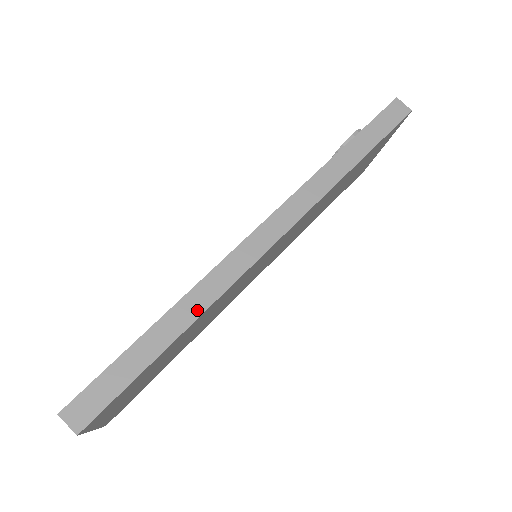
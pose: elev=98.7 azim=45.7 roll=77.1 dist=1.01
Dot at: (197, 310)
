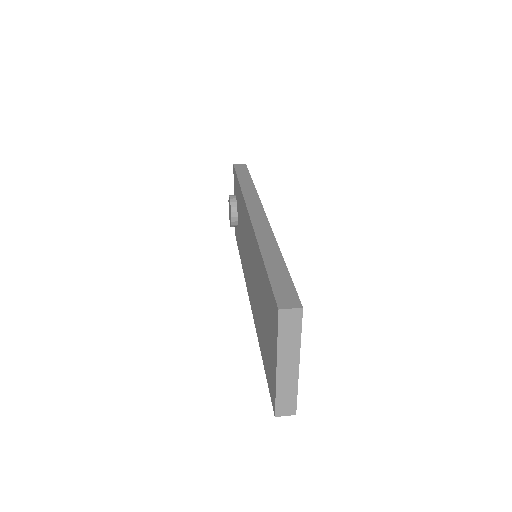
Dot at: (272, 243)
